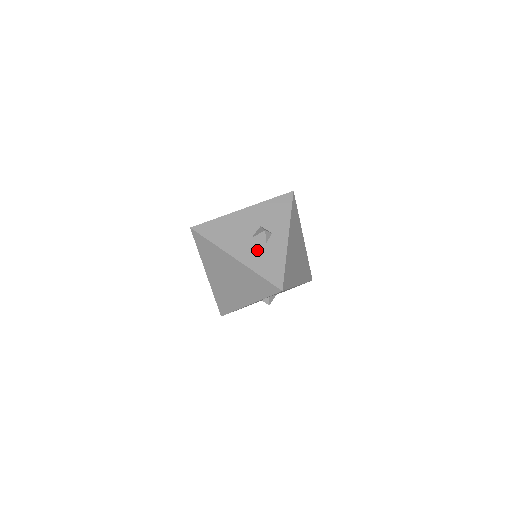
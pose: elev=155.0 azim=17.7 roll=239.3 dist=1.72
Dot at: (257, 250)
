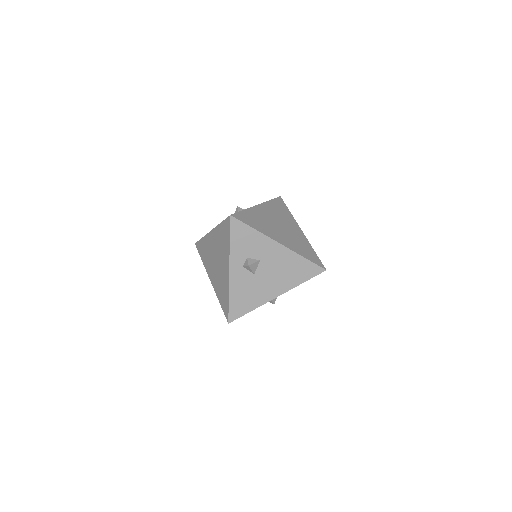
Dot at: occluded
